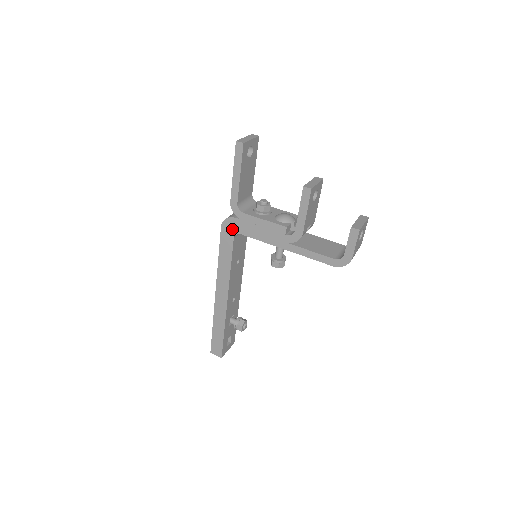
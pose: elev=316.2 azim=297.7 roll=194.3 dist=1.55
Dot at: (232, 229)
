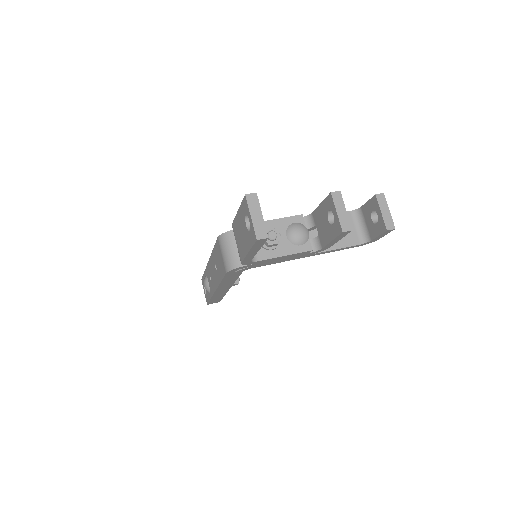
Dot at: (241, 270)
